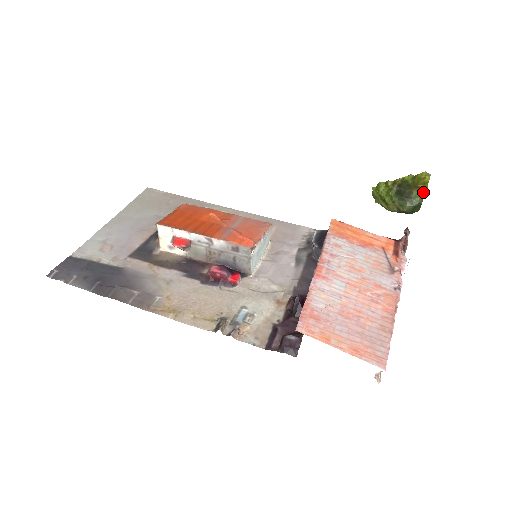
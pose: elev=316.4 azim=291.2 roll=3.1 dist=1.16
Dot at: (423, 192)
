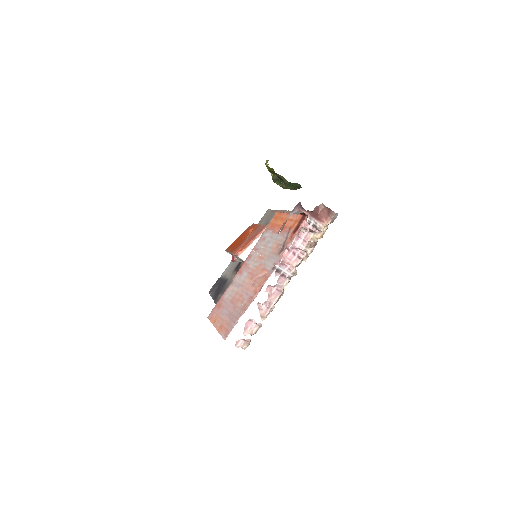
Dot at: occluded
